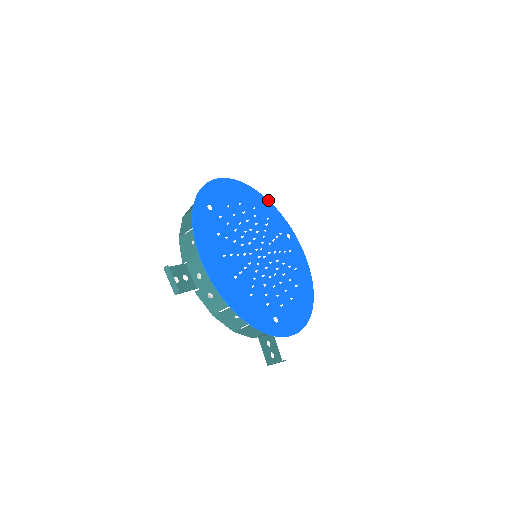
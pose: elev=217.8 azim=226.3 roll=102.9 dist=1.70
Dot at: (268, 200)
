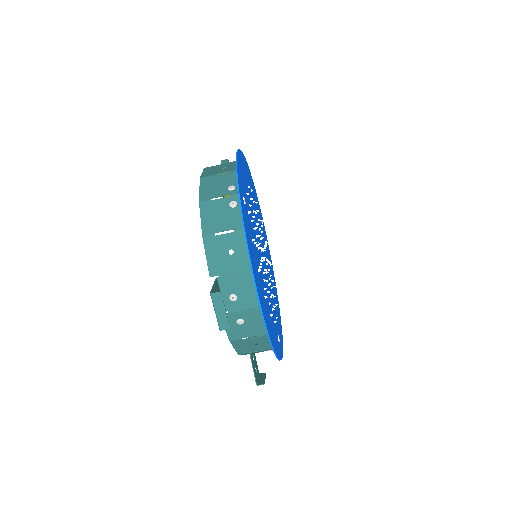
Dot at: occluded
